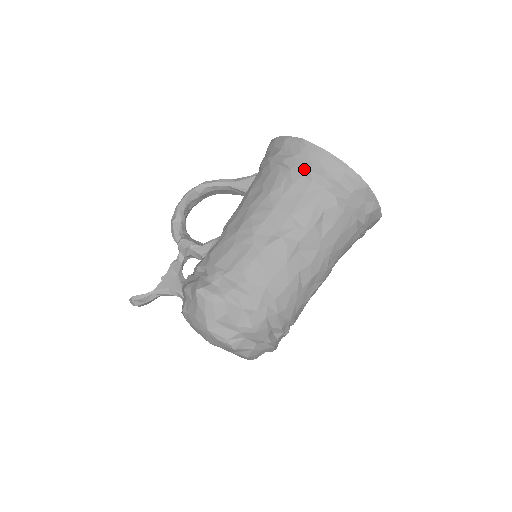
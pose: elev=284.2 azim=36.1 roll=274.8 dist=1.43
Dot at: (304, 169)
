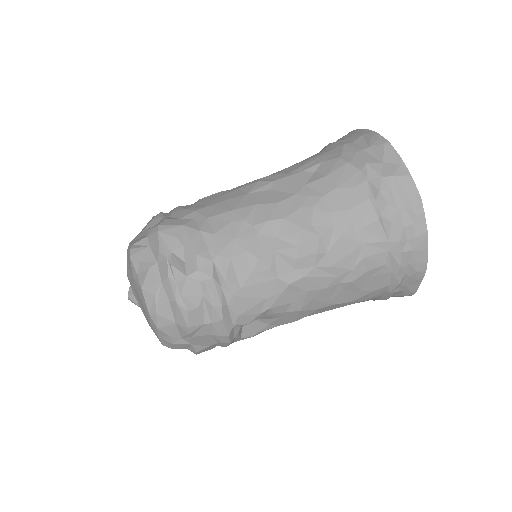
Dot at: occluded
